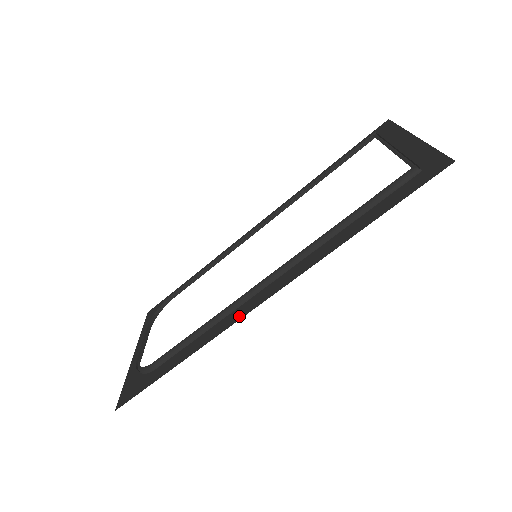
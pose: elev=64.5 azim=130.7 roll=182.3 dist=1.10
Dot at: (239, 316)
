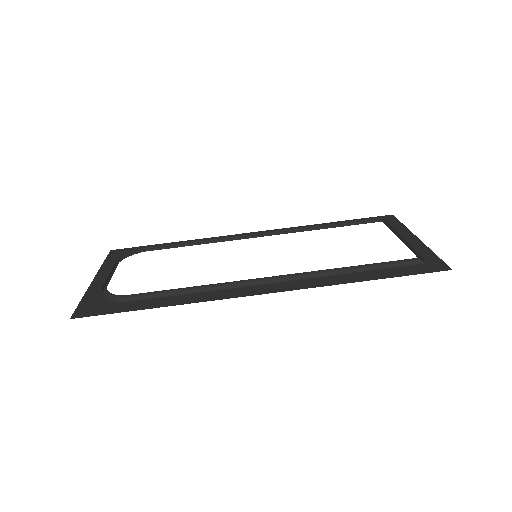
Dot at: (237, 295)
